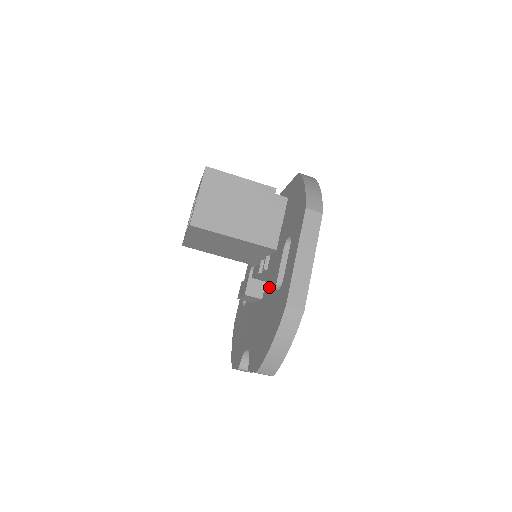
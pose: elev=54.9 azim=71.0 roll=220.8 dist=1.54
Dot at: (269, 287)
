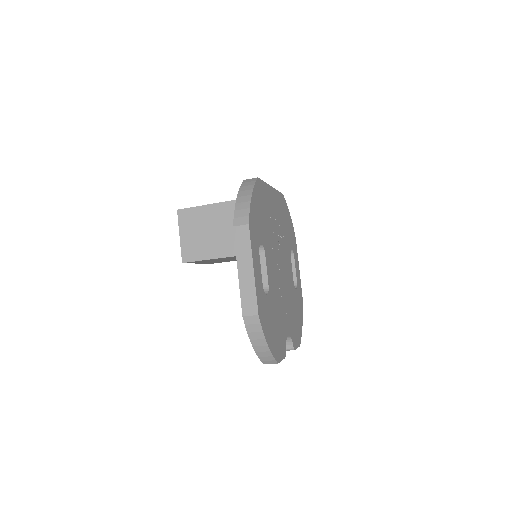
Dot at: occluded
